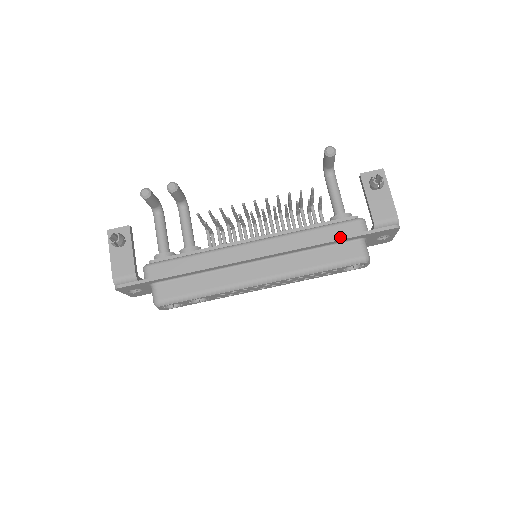
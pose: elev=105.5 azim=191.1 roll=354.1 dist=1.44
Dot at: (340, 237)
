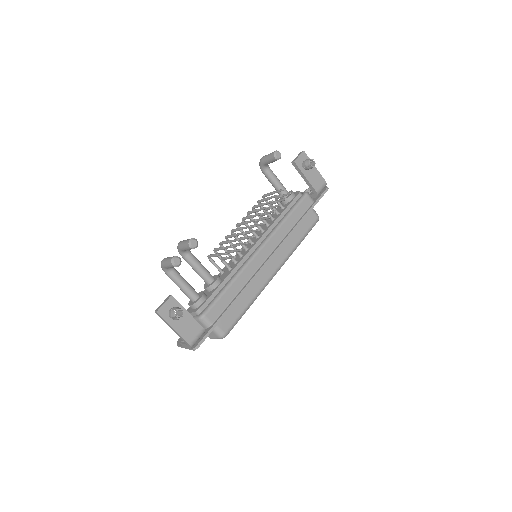
Dot at: (306, 213)
